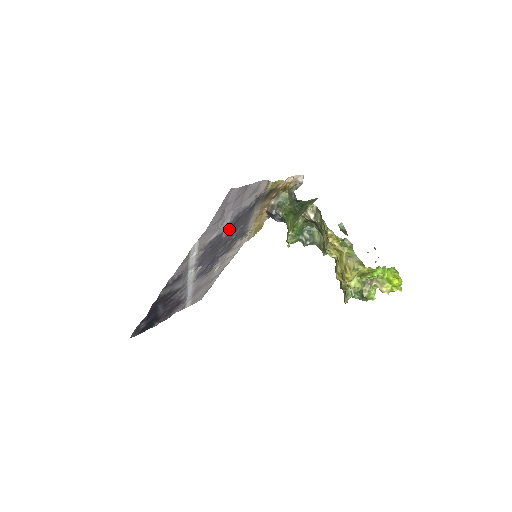
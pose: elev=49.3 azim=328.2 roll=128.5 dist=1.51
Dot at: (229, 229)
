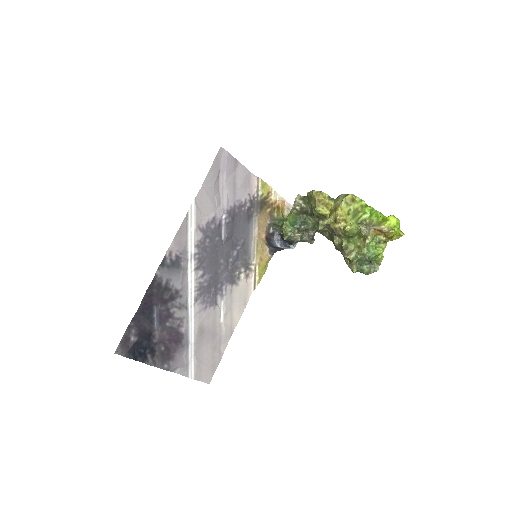
Dot at: (227, 226)
